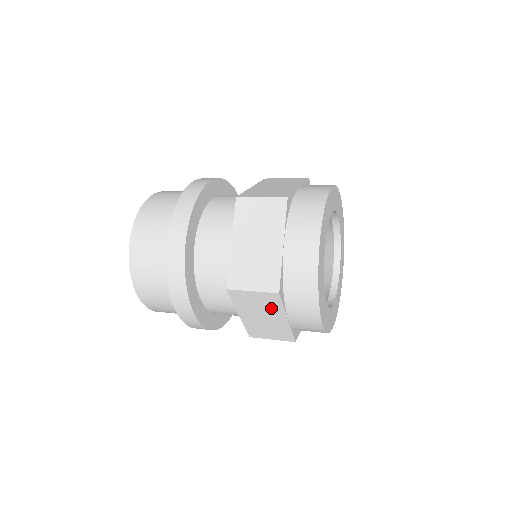
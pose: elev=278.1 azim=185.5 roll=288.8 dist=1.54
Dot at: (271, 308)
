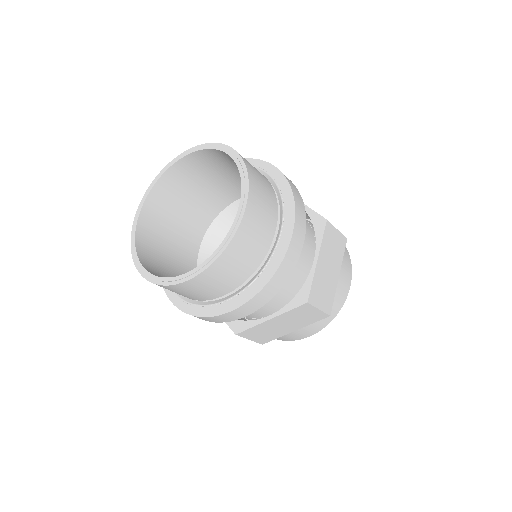
Dot at: occluded
